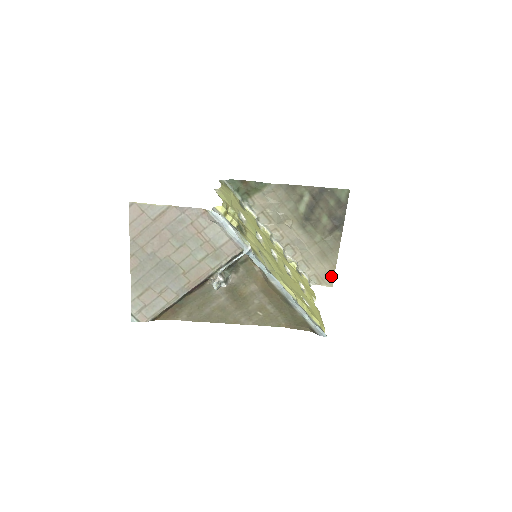
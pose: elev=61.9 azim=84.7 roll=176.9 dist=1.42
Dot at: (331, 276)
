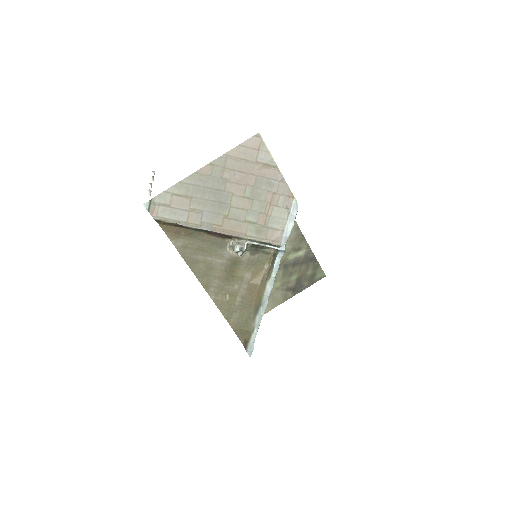
Dot at: occluded
